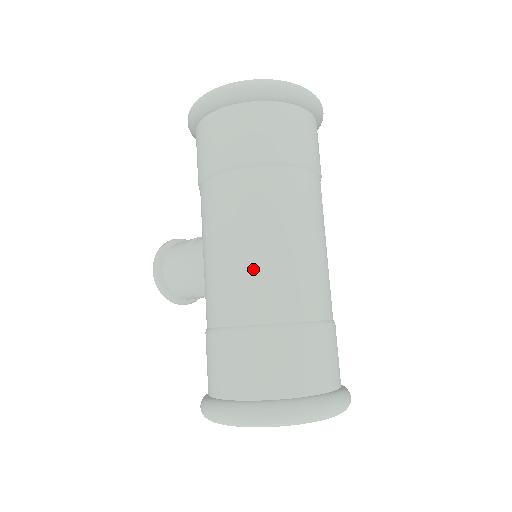
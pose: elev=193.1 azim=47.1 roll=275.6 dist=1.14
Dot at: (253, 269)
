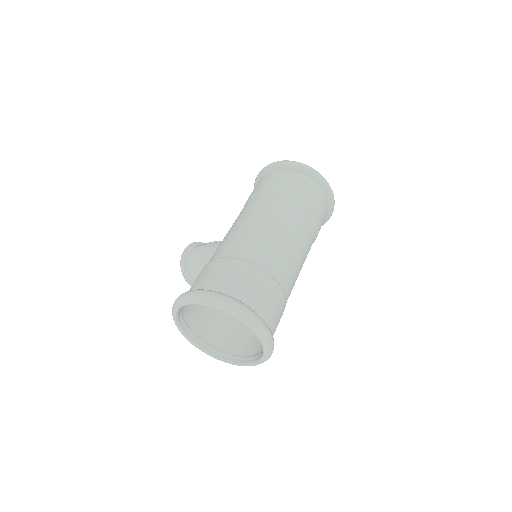
Dot at: (255, 235)
